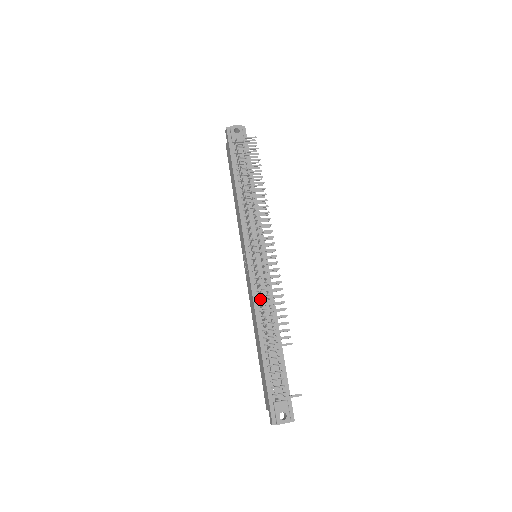
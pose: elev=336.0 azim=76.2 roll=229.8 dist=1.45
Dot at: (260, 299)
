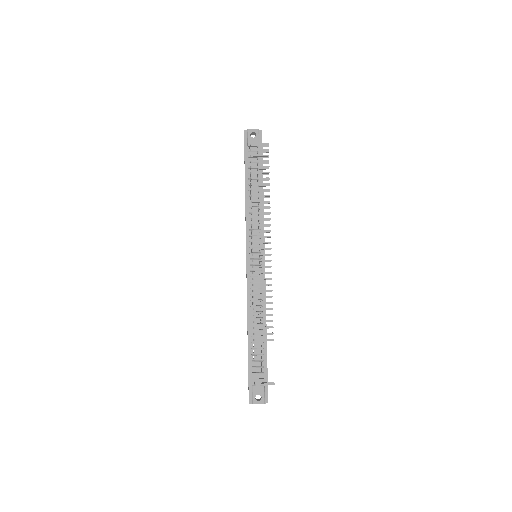
Dot at: (252, 297)
